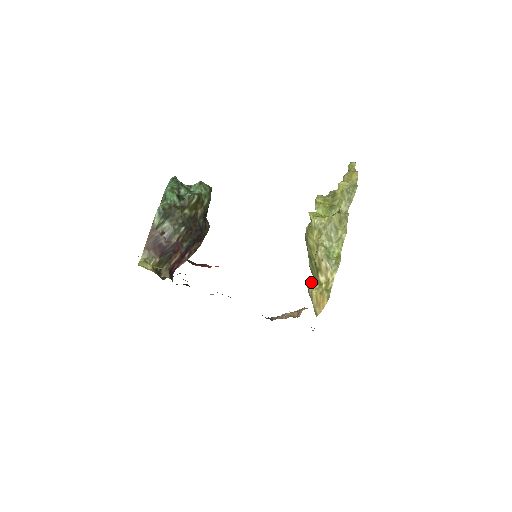
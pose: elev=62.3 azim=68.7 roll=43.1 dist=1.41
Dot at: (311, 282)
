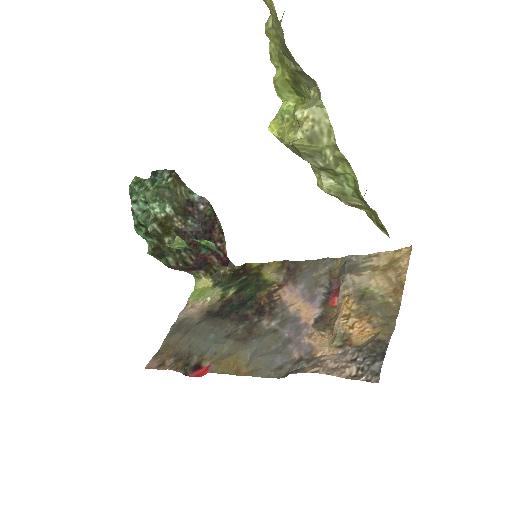
Dot at: occluded
